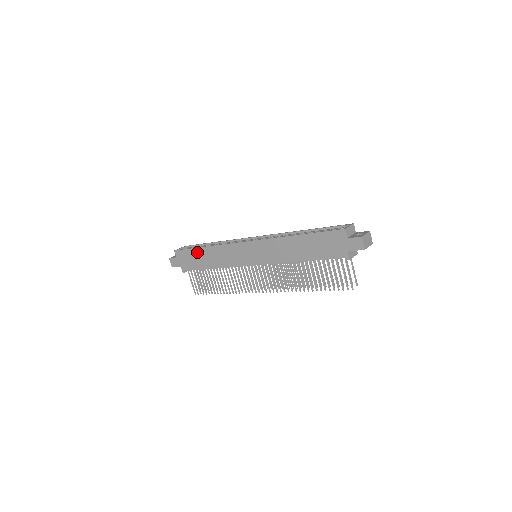
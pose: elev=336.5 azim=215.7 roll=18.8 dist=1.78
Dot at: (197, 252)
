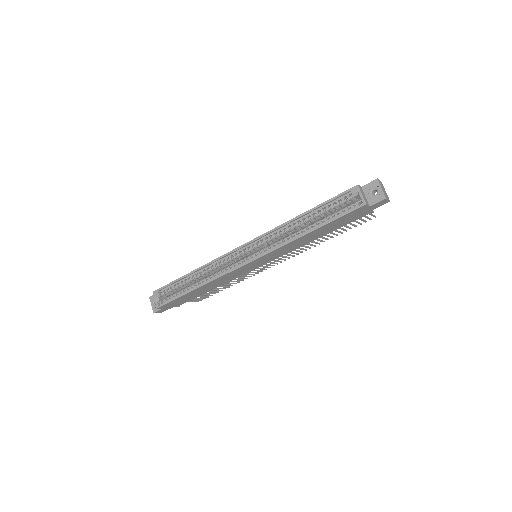
Dot at: (188, 295)
